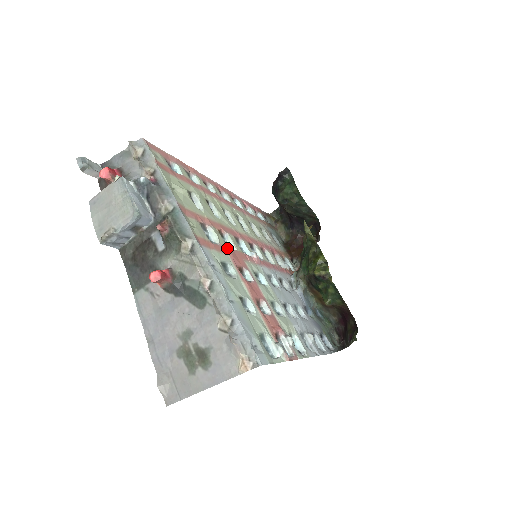
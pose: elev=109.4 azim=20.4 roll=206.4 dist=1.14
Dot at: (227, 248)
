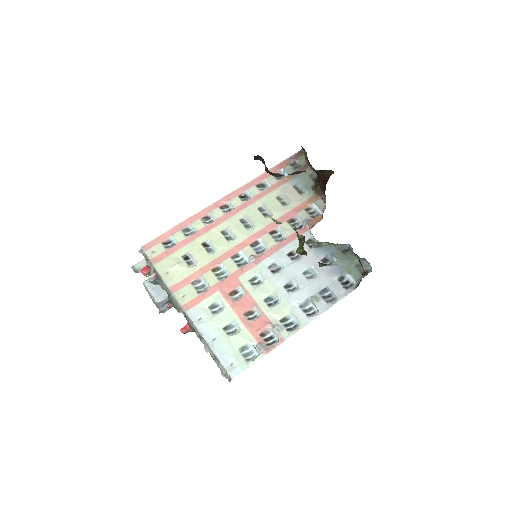
Dot at: (218, 284)
